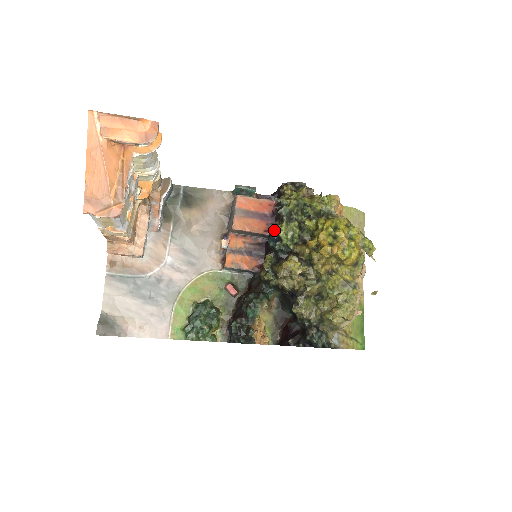
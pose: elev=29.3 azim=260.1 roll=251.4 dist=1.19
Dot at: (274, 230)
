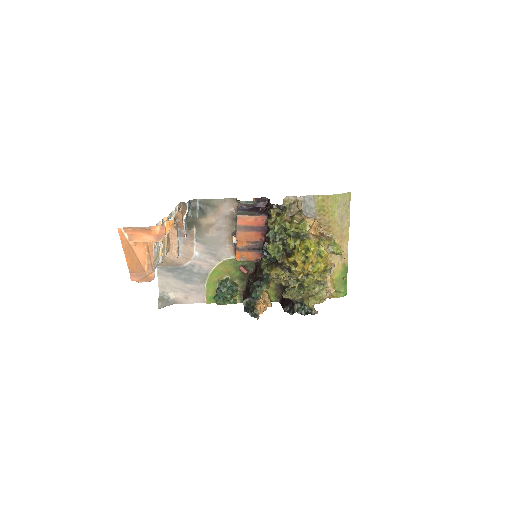
Dot at: (266, 244)
